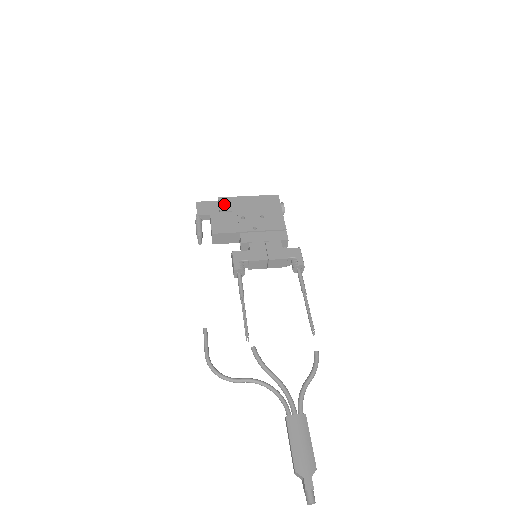
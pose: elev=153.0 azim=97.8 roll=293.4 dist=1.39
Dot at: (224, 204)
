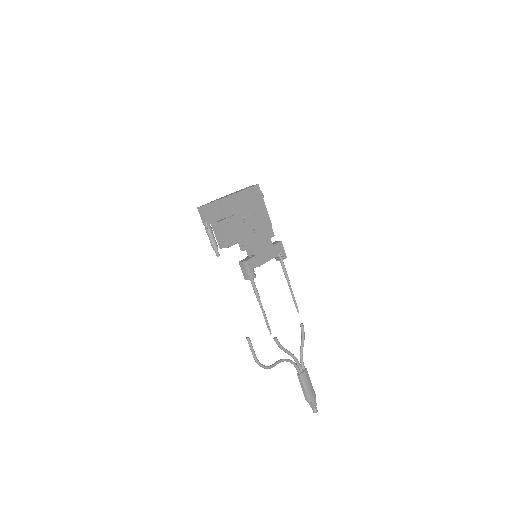
Dot at: (227, 207)
